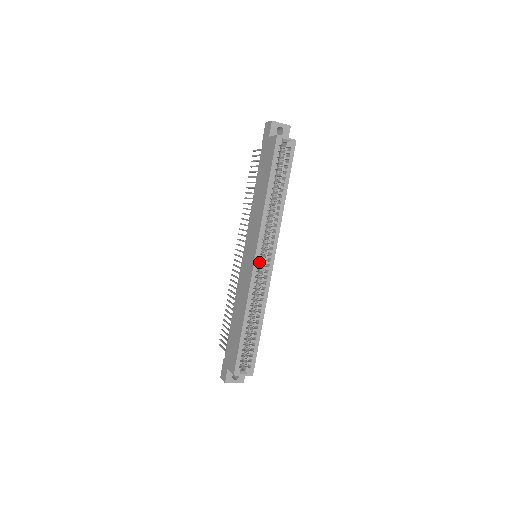
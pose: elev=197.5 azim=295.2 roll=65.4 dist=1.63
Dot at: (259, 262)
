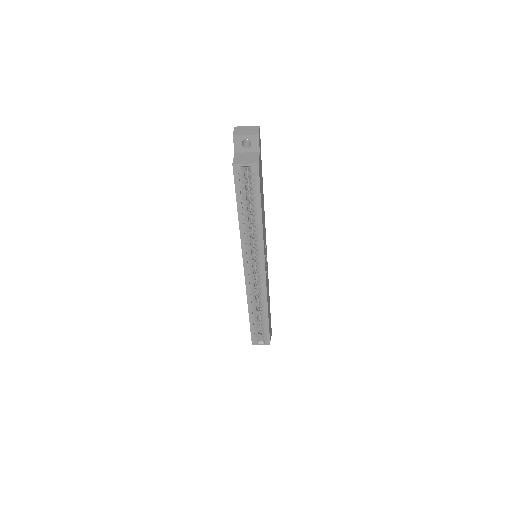
Dot at: (249, 273)
